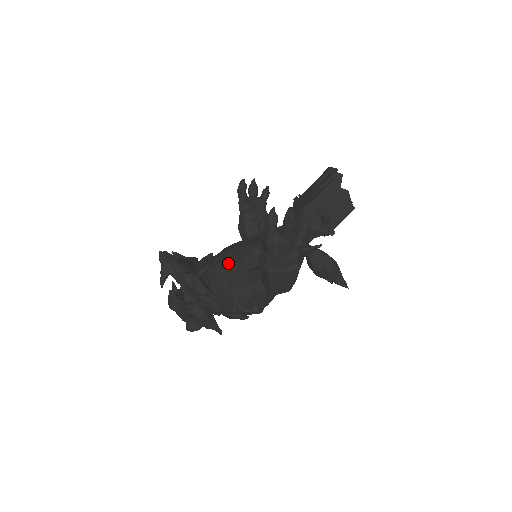
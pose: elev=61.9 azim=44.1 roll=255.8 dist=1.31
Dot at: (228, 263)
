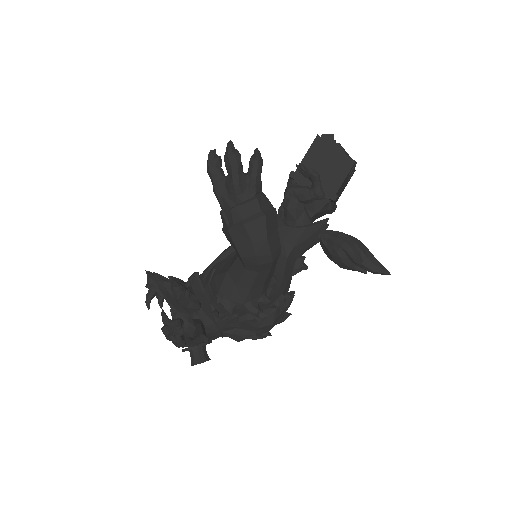
Dot at: (213, 261)
